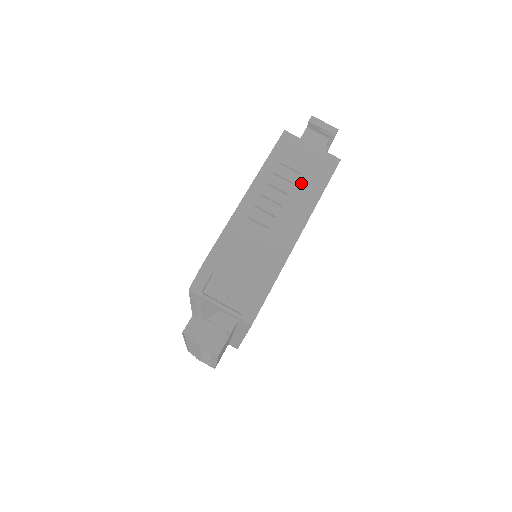
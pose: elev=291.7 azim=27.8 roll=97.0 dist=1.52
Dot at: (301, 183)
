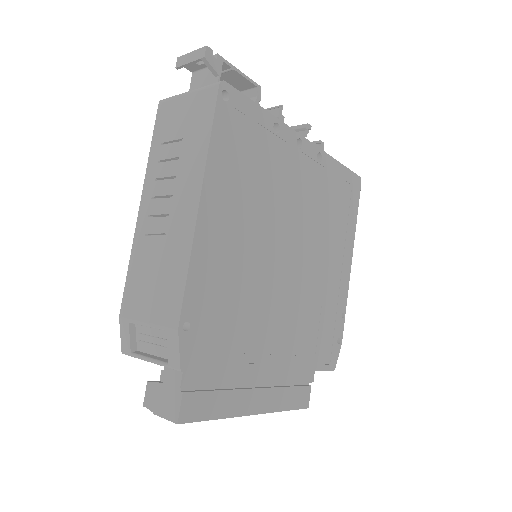
Dot at: (185, 151)
